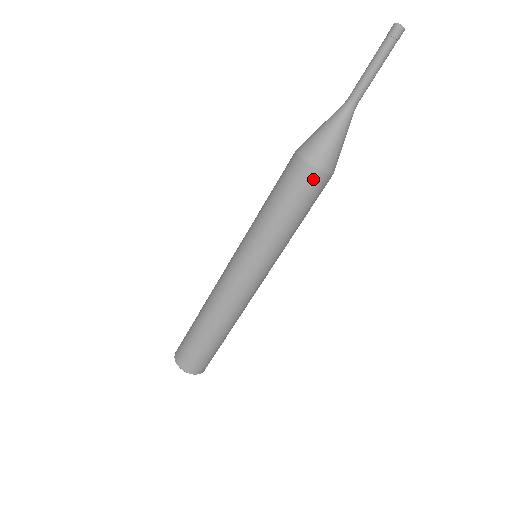
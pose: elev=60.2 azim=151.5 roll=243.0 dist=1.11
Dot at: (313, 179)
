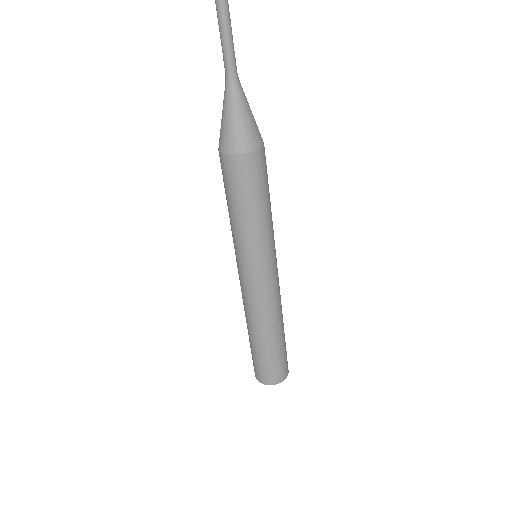
Dot at: (238, 165)
